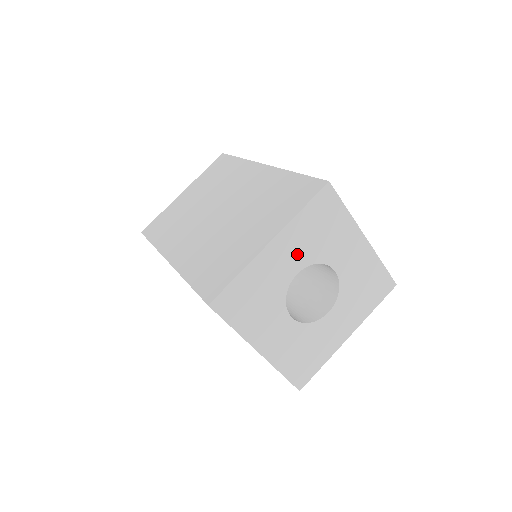
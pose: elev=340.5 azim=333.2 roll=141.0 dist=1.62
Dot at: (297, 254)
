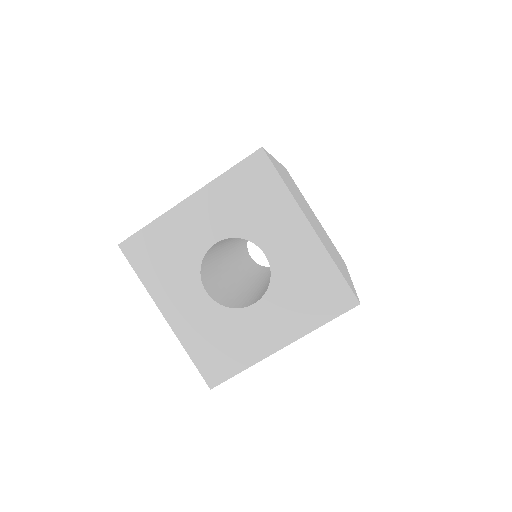
Dot at: (218, 220)
